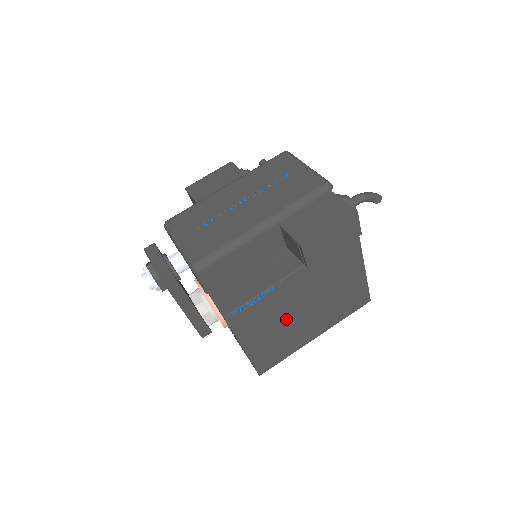
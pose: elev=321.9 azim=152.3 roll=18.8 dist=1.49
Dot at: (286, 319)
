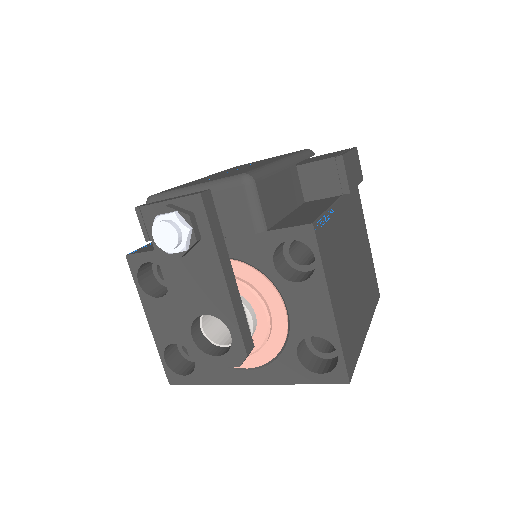
Dot at: (347, 275)
